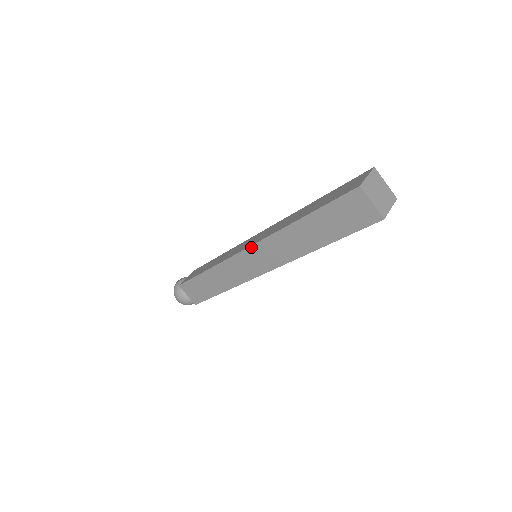
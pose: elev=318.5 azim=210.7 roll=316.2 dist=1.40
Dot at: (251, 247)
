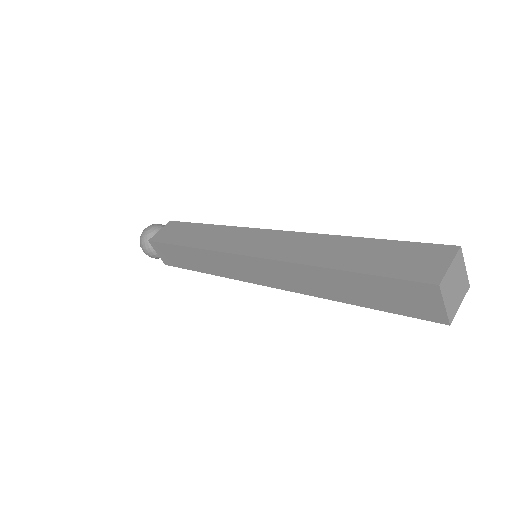
Dot at: (255, 258)
